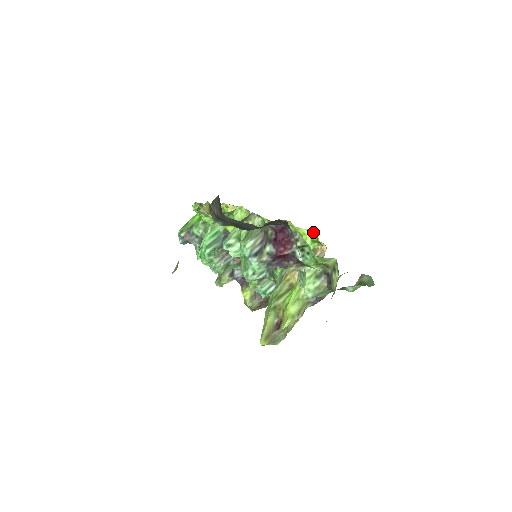
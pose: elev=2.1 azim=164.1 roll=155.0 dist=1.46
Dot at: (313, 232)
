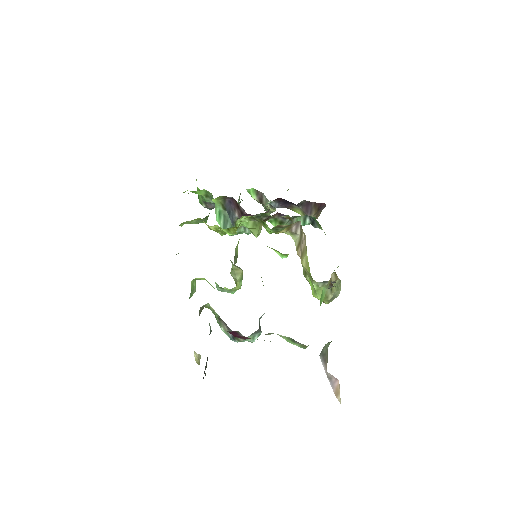
Dot at: occluded
